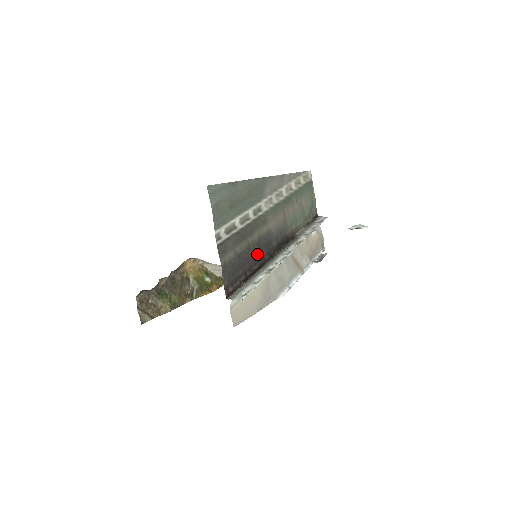
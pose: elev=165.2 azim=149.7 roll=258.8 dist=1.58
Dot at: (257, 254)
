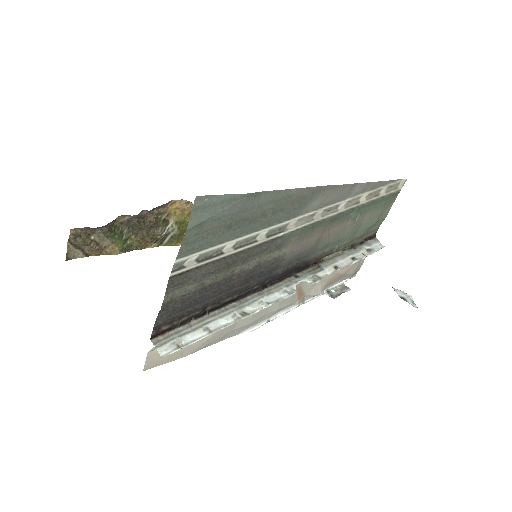
Dot at: (240, 285)
